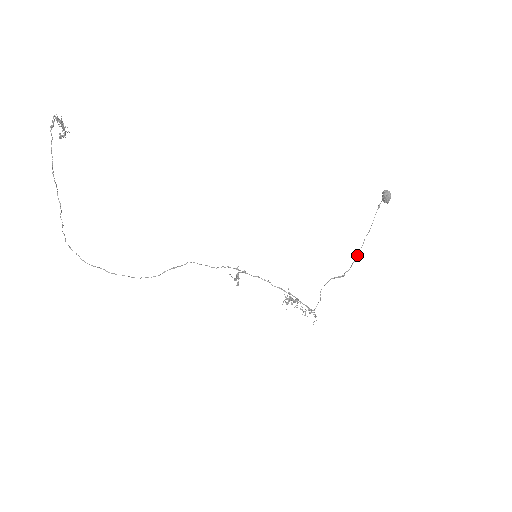
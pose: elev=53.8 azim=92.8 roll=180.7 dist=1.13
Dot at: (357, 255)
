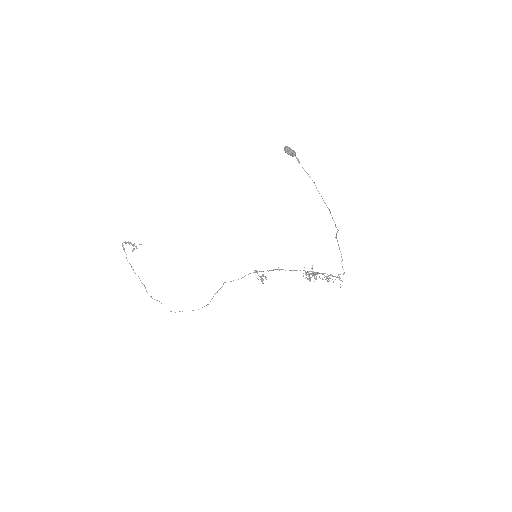
Dot at: occluded
